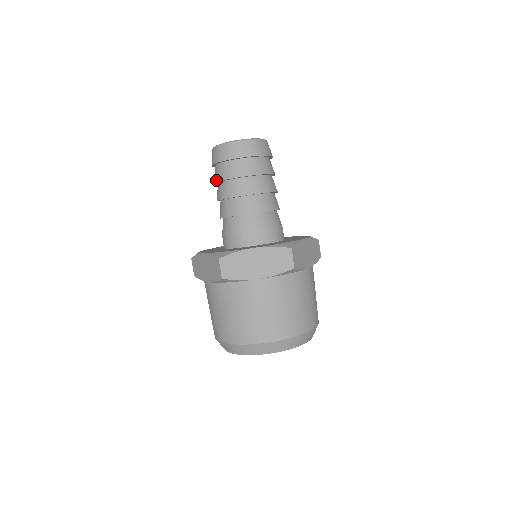
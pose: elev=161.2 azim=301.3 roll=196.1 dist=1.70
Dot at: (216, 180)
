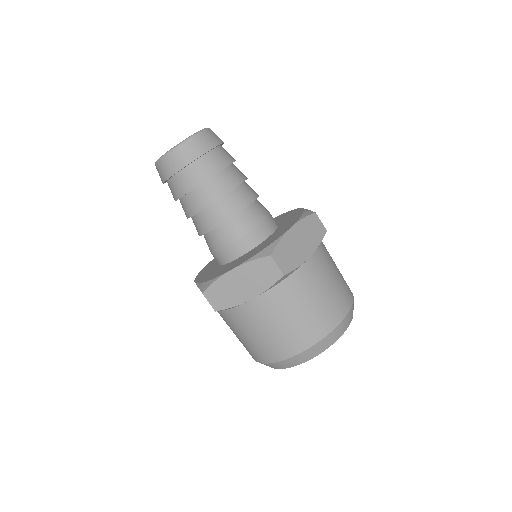
Dot at: (190, 188)
